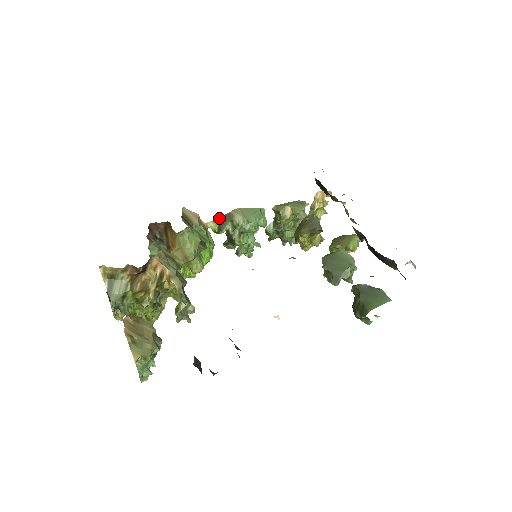
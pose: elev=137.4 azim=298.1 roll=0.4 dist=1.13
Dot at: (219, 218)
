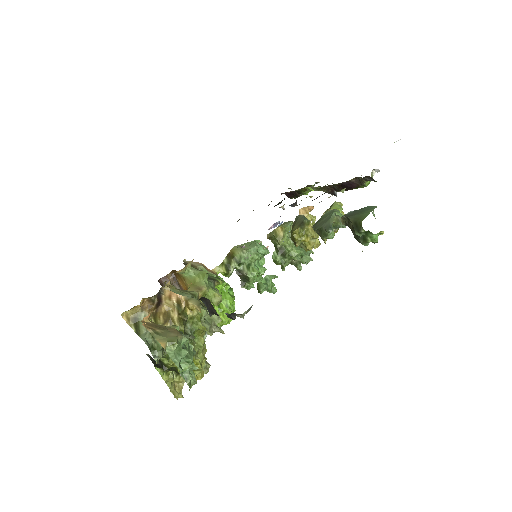
Dot at: occluded
